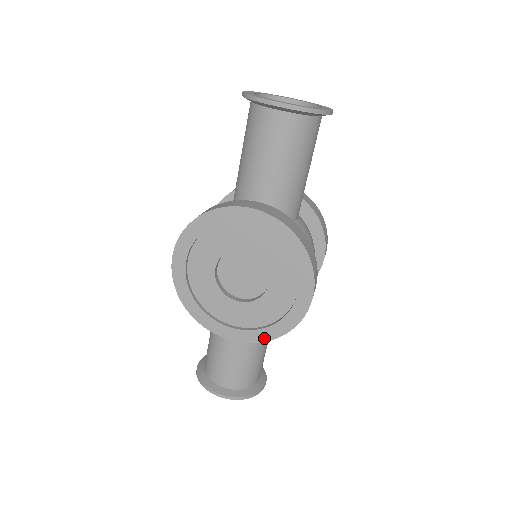
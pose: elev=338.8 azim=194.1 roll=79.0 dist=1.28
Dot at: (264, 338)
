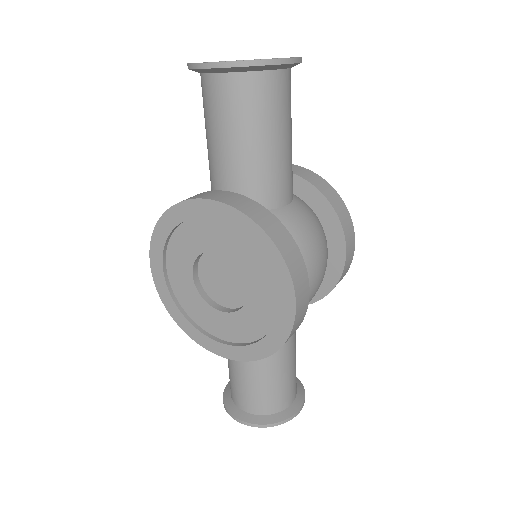
Dot at: (257, 355)
